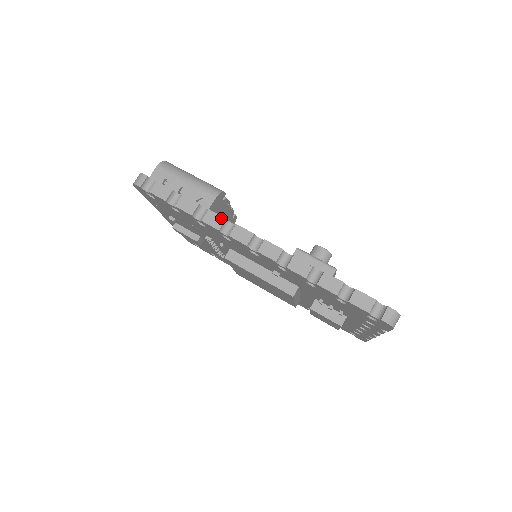
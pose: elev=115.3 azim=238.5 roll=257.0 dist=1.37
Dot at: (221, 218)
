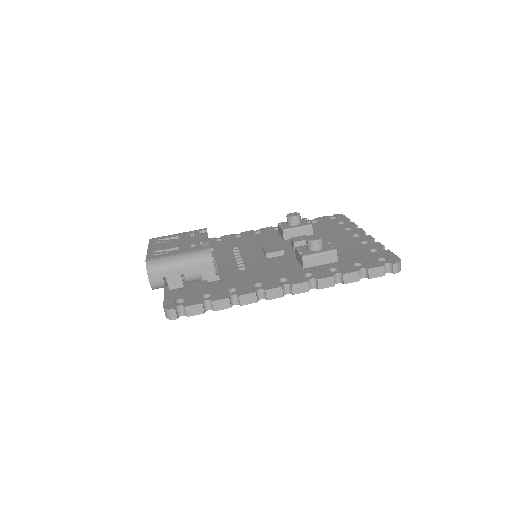
Dot at: (252, 295)
